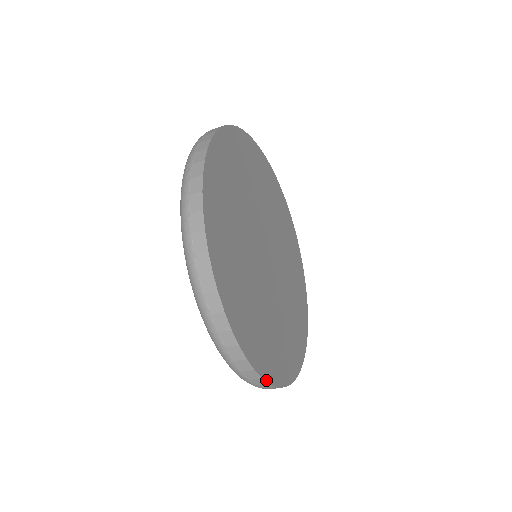
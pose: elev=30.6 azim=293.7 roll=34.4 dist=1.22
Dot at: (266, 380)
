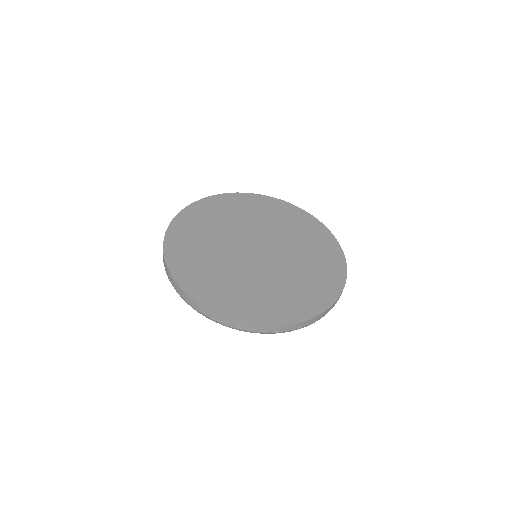
Dot at: (254, 324)
